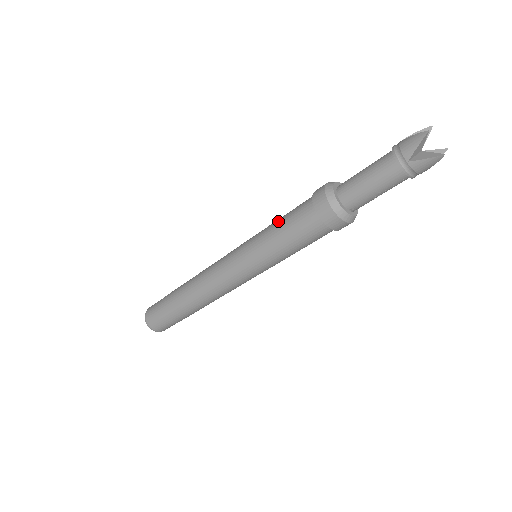
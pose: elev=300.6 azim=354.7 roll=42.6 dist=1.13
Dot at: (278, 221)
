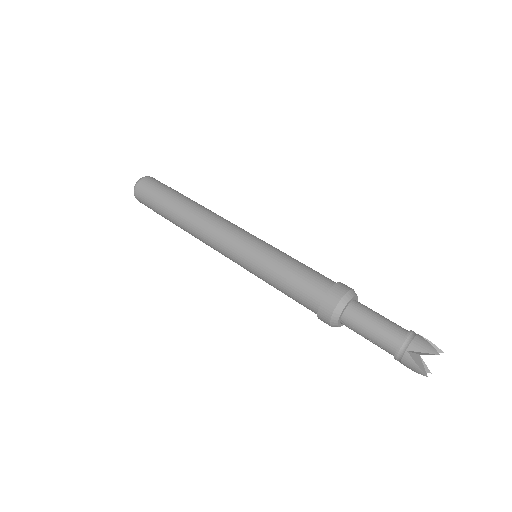
Dot at: (298, 263)
